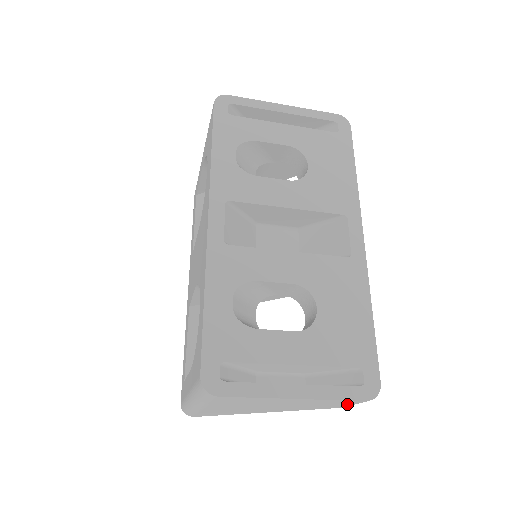
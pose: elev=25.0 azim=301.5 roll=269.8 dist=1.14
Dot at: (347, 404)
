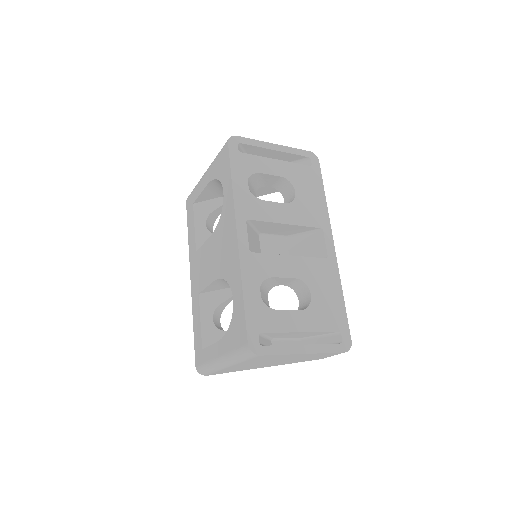
Dot at: (329, 356)
